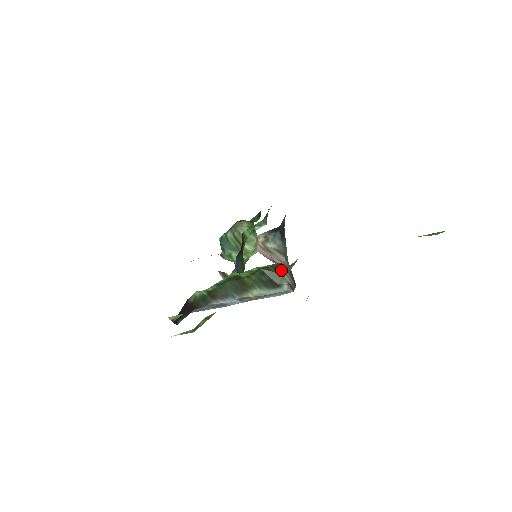
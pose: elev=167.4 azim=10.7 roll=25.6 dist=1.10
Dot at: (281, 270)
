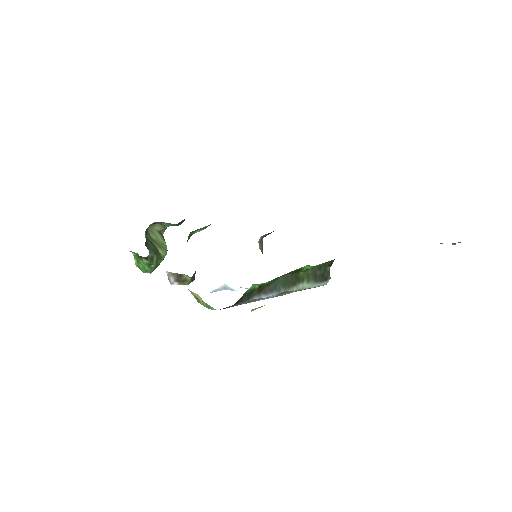
Dot at: occluded
